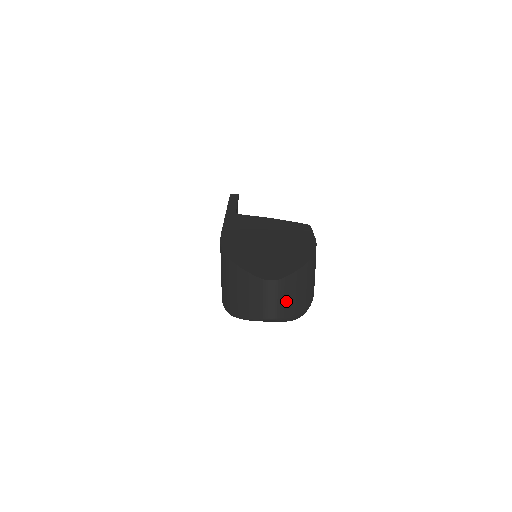
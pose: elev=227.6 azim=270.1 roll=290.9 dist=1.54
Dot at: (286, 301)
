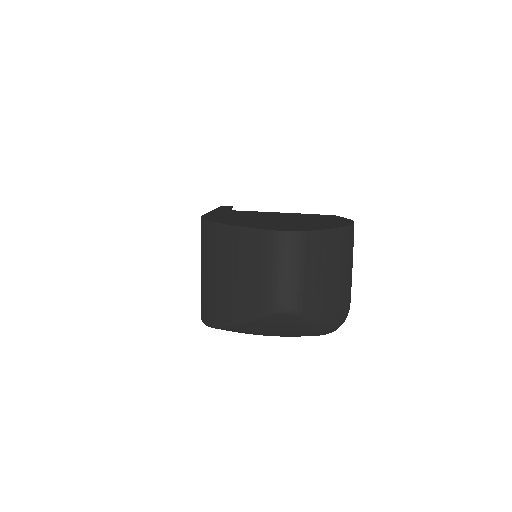
Dot at: (314, 280)
